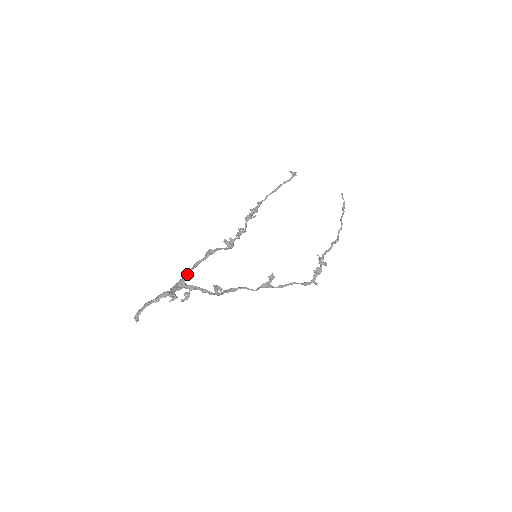
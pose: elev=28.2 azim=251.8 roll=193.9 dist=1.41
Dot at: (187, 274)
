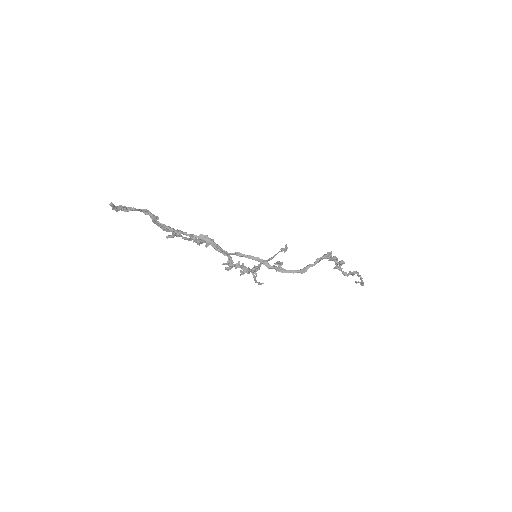
Dot at: (174, 233)
